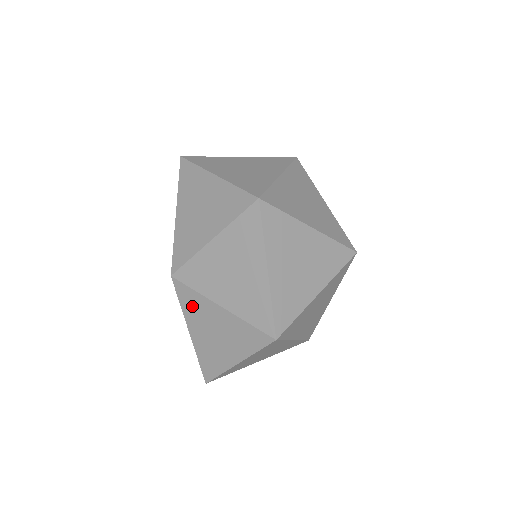
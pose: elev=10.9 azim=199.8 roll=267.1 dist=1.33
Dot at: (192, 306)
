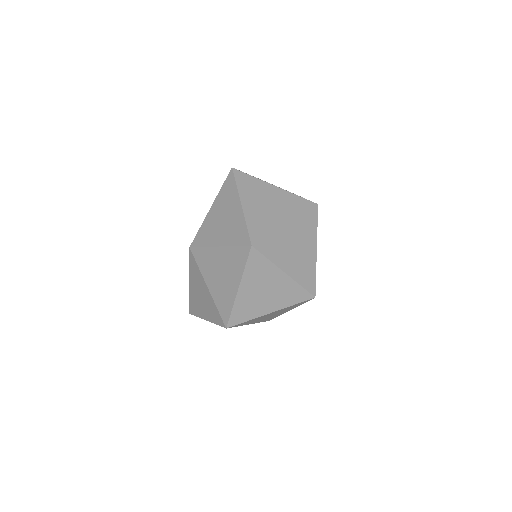
Dot at: (195, 272)
